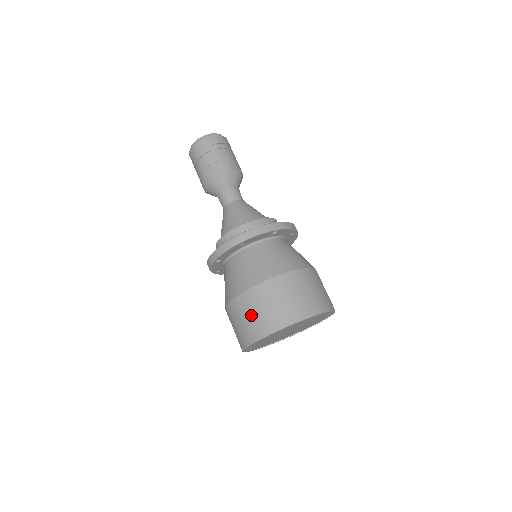
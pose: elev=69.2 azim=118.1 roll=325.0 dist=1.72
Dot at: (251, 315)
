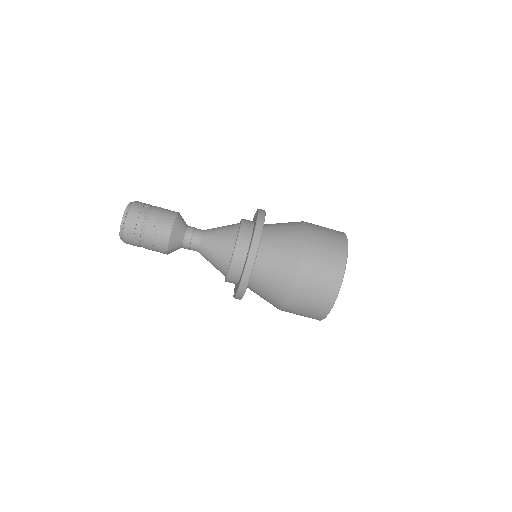
Dot at: (303, 314)
